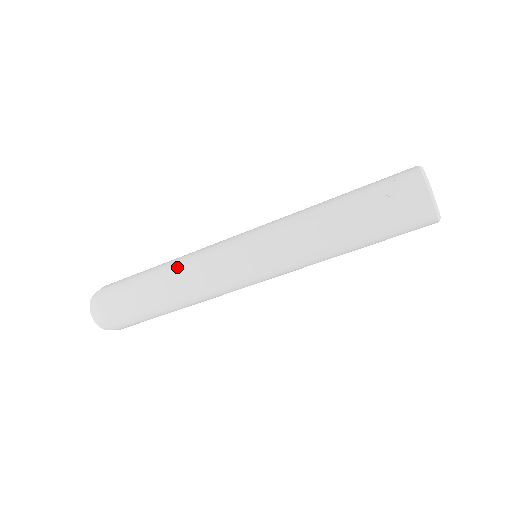
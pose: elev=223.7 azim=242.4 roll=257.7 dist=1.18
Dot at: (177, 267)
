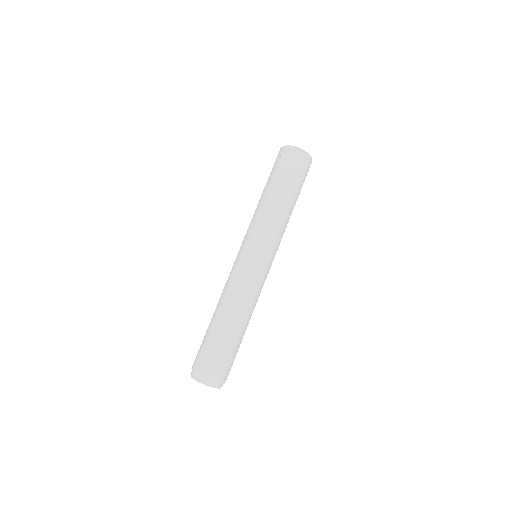
Dot at: (222, 298)
